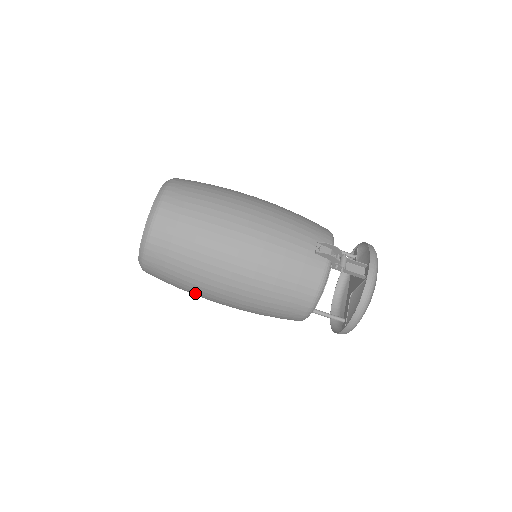
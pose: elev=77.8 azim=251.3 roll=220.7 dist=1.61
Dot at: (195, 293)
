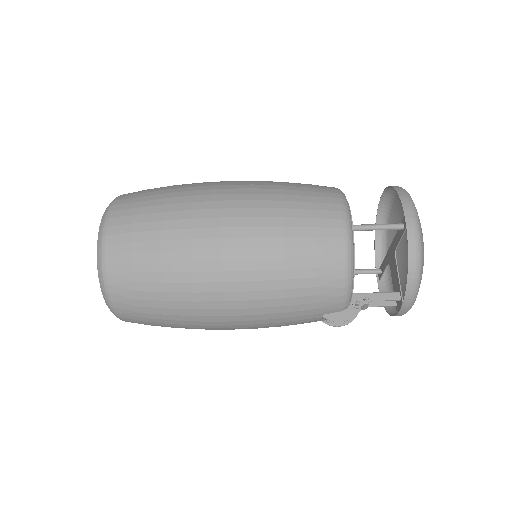
Dot at: occluded
